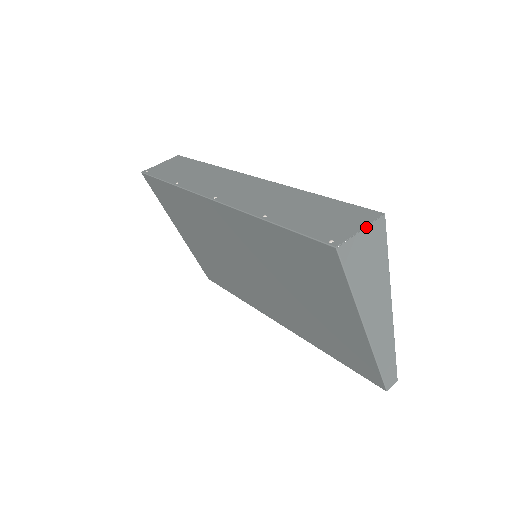
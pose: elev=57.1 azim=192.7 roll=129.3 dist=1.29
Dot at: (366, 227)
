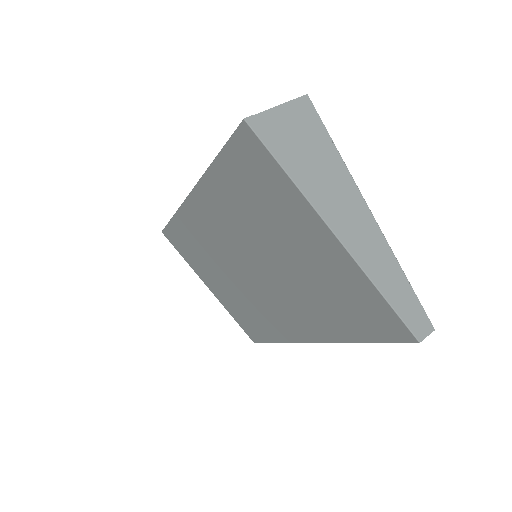
Dot at: (283, 104)
